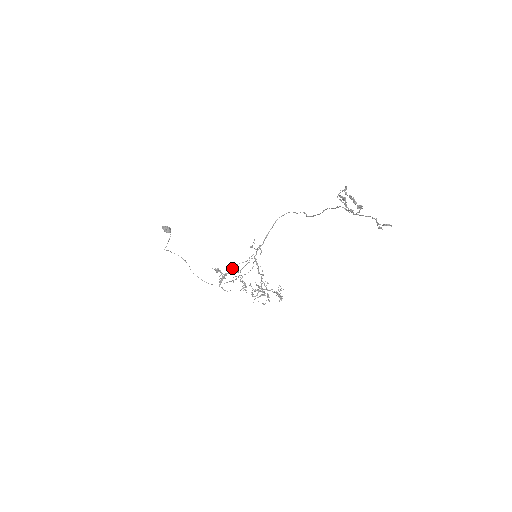
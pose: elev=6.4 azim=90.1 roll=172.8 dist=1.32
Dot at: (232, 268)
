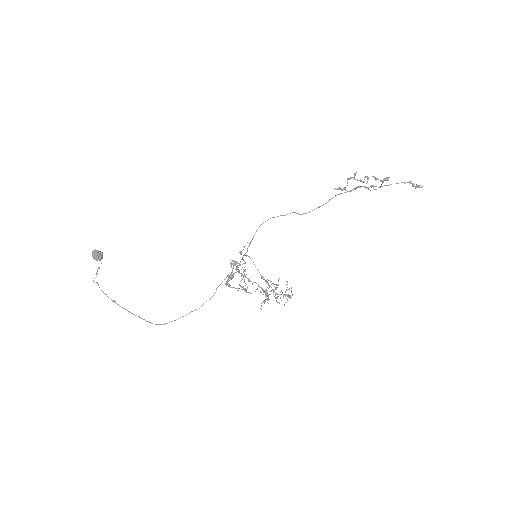
Dot at: (236, 268)
